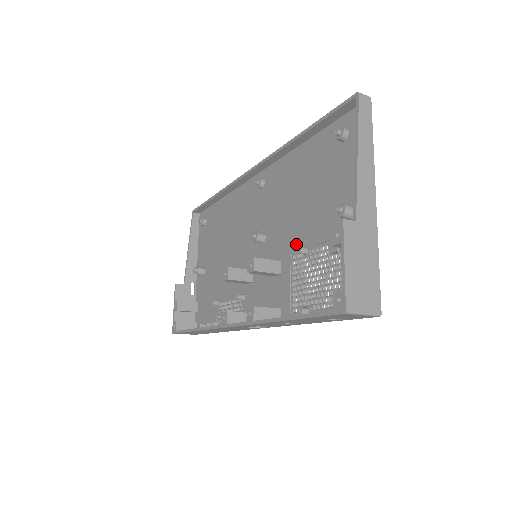
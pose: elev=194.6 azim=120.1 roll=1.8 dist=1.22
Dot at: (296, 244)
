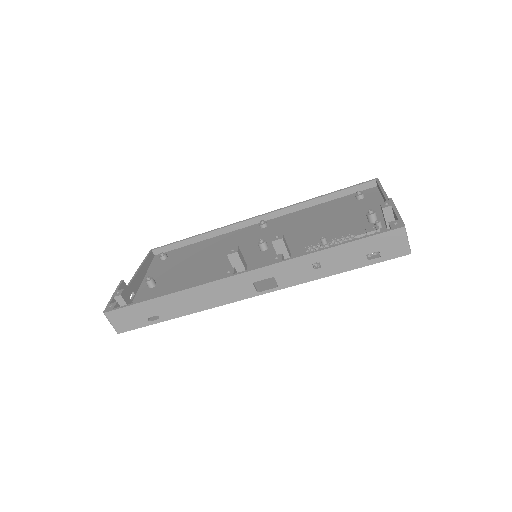
Dot at: (312, 242)
